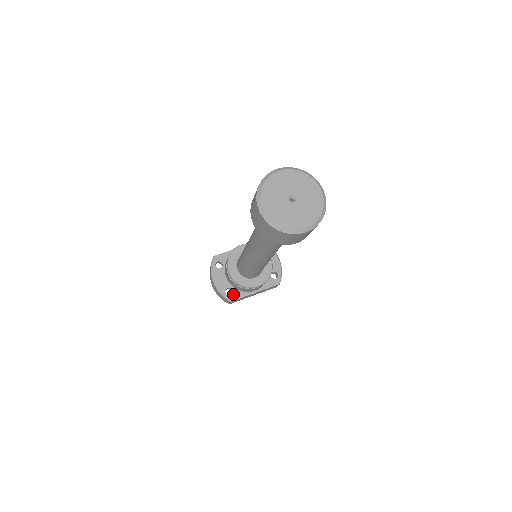
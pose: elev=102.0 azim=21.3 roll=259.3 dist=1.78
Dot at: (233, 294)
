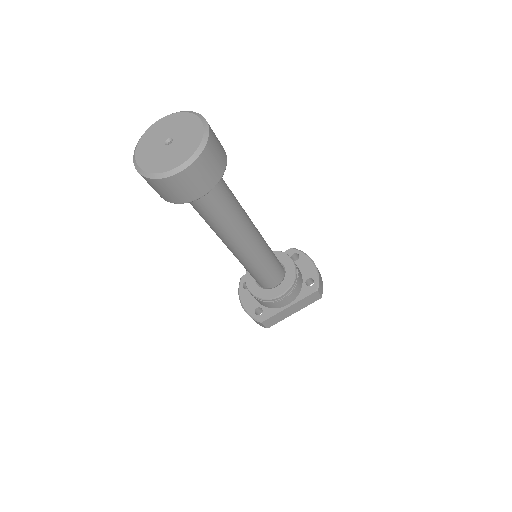
Dot at: (263, 314)
